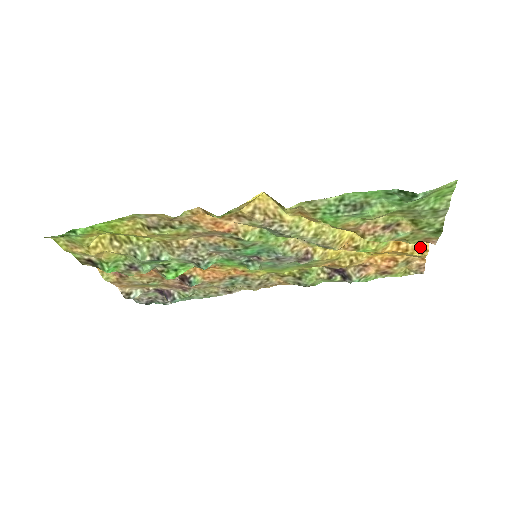
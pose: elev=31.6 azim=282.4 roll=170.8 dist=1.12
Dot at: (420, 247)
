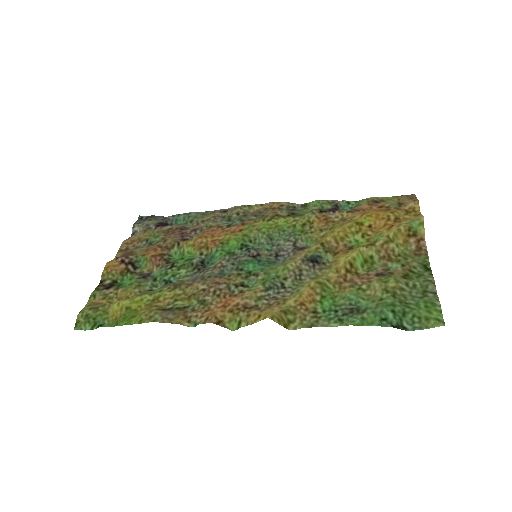
Dot at: (413, 218)
